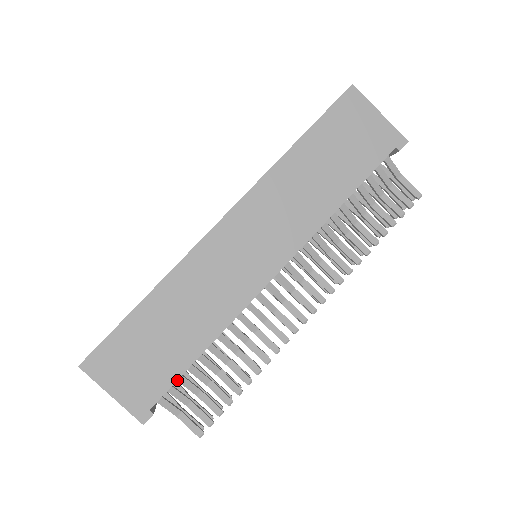
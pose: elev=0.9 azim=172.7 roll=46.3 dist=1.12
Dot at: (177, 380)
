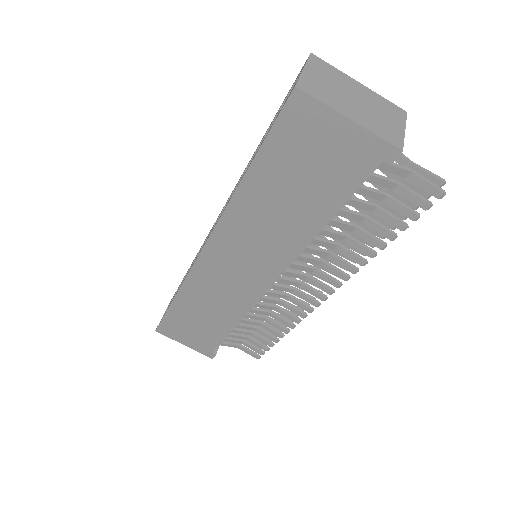
Dot at: occluded
